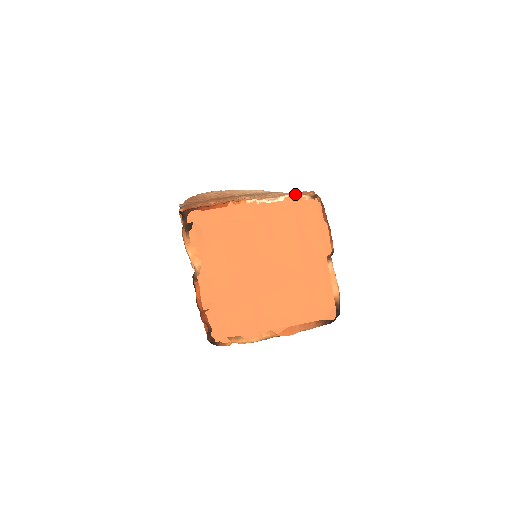
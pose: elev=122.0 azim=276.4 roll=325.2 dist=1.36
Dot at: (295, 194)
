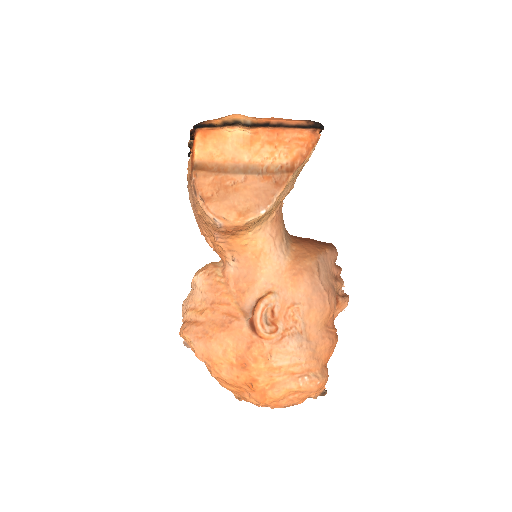
Dot at: occluded
